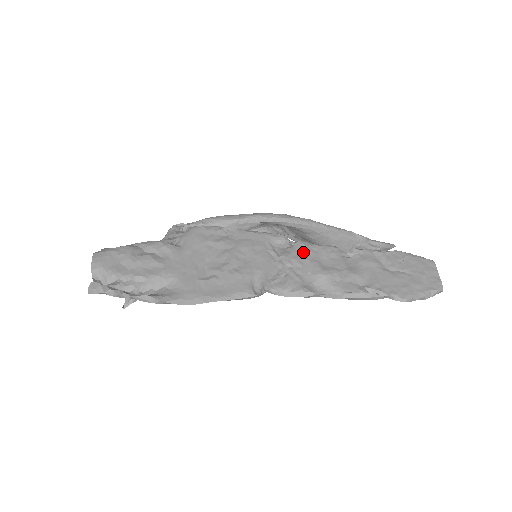
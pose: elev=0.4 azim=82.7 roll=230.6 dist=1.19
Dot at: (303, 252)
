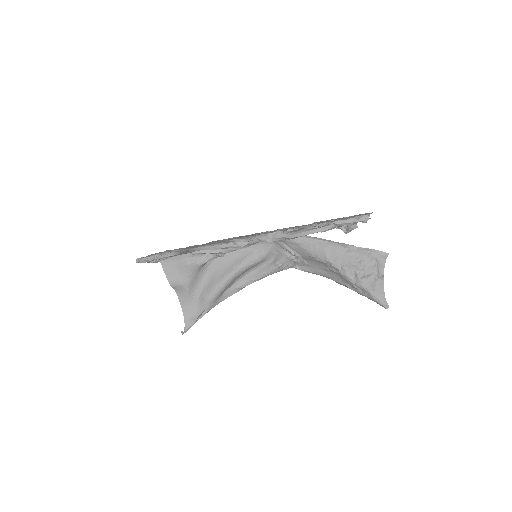
Dot at: occluded
